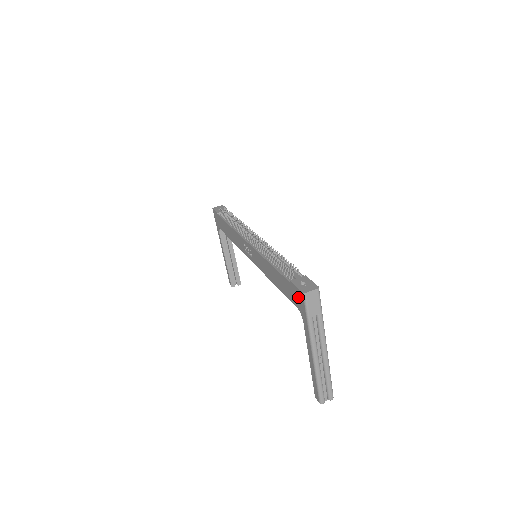
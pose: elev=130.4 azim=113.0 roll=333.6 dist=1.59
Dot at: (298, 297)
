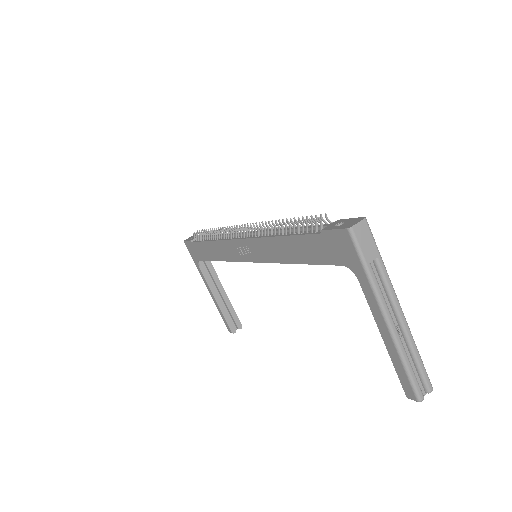
Dot at: (340, 244)
